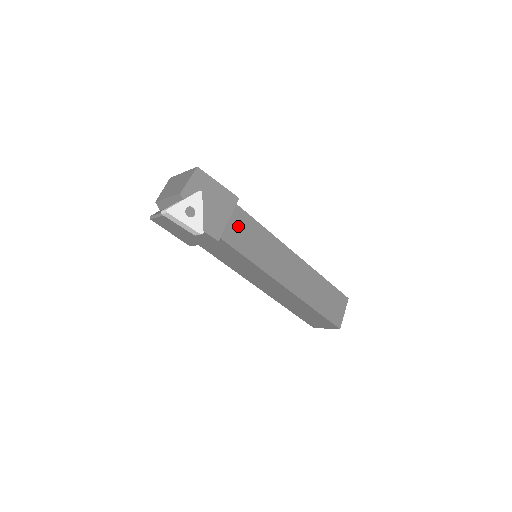
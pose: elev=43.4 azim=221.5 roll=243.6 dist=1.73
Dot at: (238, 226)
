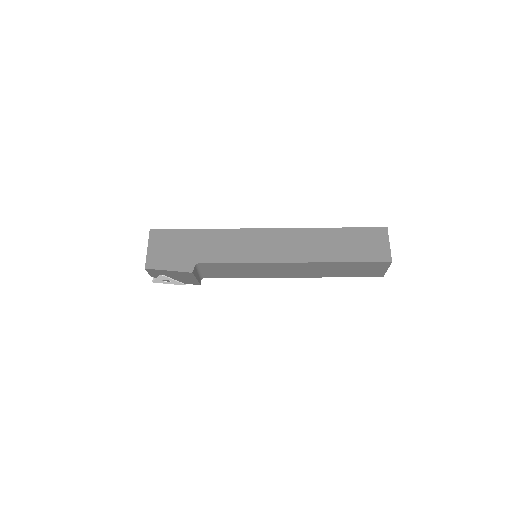
Dot at: (212, 270)
